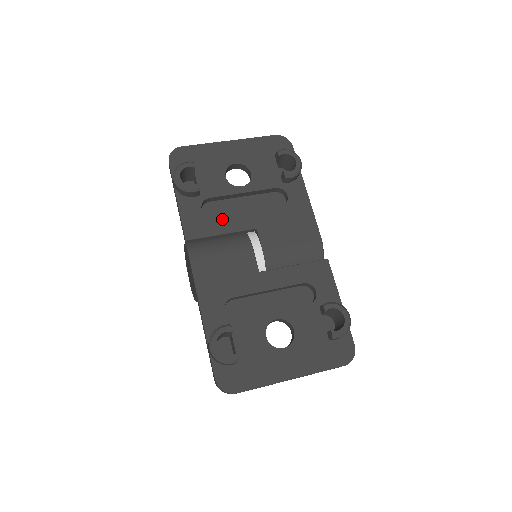
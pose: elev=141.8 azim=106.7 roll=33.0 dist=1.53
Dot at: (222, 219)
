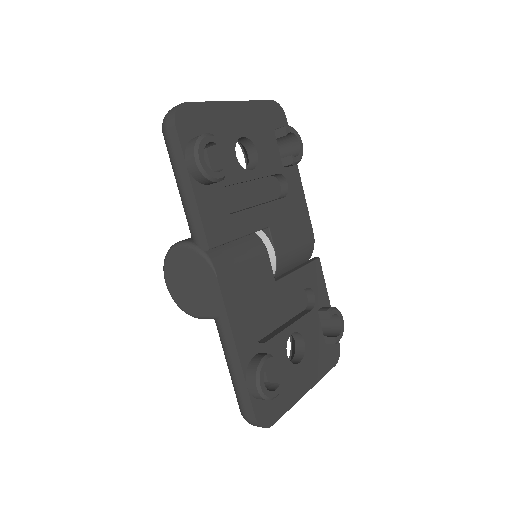
Dot at: (239, 216)
